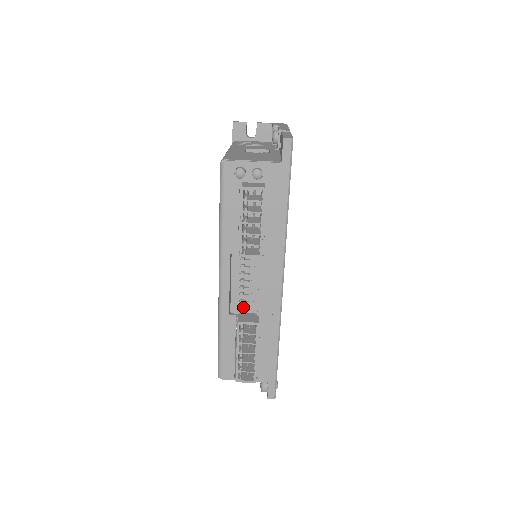
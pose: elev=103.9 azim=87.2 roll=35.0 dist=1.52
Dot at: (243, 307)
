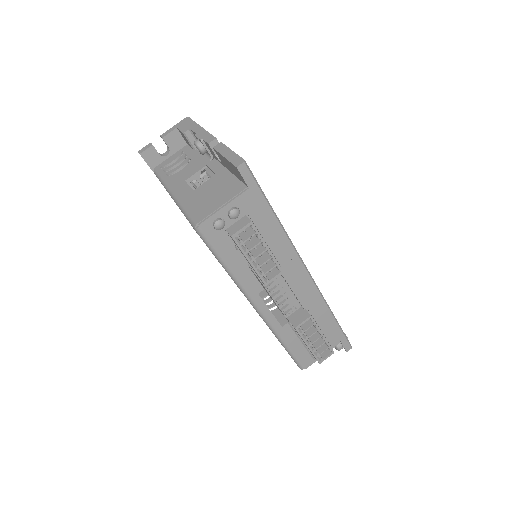
Dot at: (287, 311)
